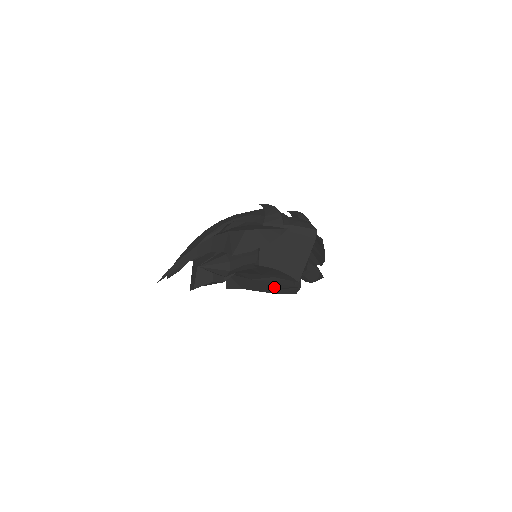
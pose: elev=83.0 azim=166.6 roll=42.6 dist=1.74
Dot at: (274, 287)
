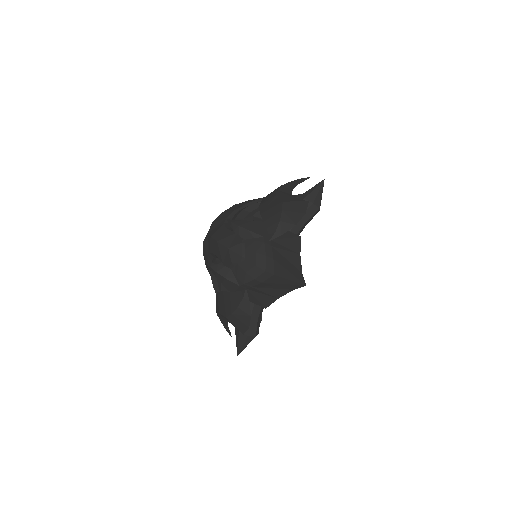
Dot at: occluded
